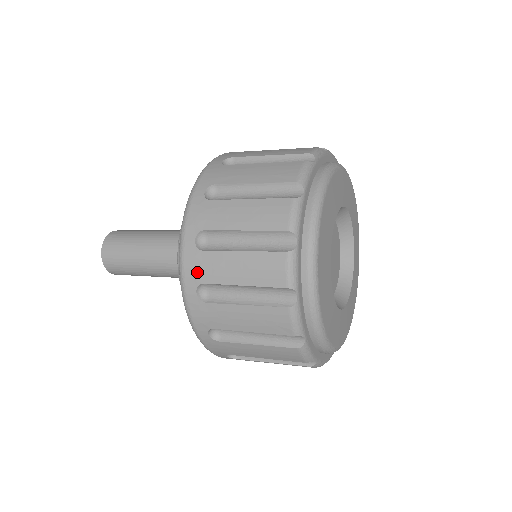
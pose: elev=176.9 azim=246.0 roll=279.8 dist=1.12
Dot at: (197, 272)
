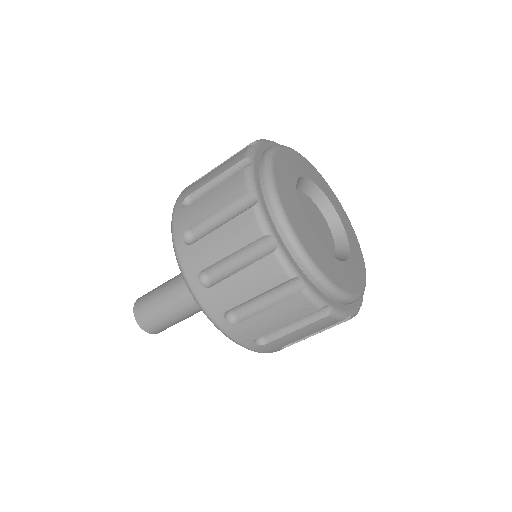
Dot at: (216, 306)
